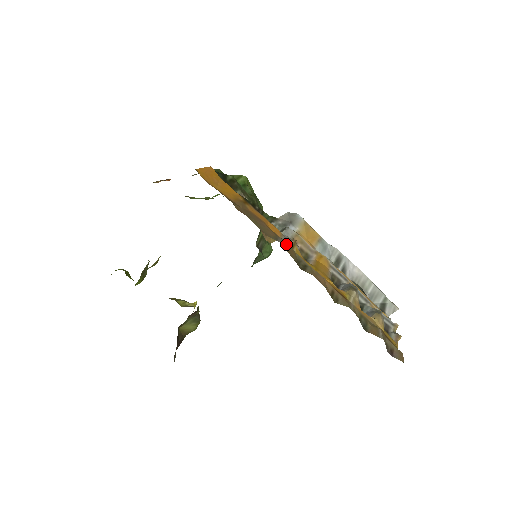
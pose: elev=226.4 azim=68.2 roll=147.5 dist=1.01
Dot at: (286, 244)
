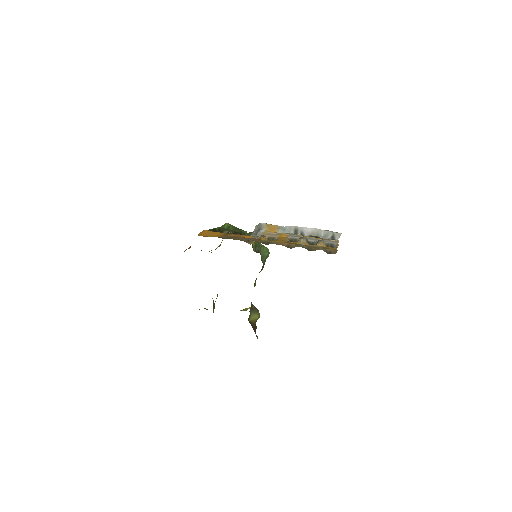
Dot at: (255, 239)
